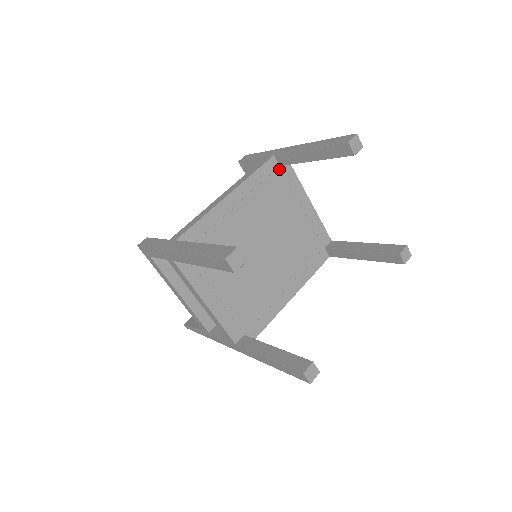
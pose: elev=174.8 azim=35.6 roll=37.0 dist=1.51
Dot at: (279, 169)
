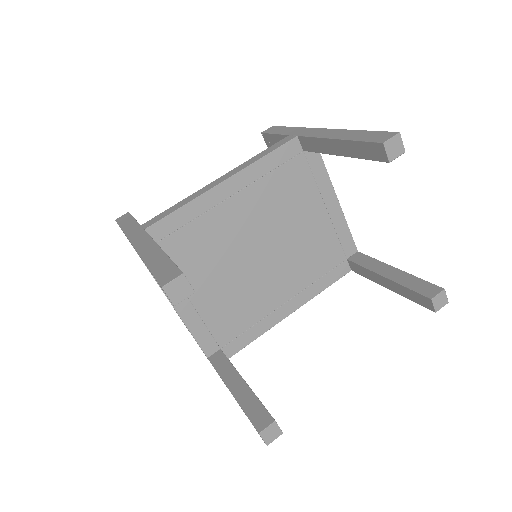
Dot at: (301, 155)
